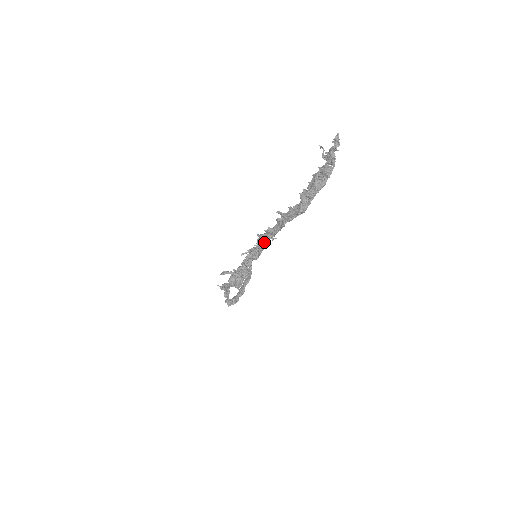
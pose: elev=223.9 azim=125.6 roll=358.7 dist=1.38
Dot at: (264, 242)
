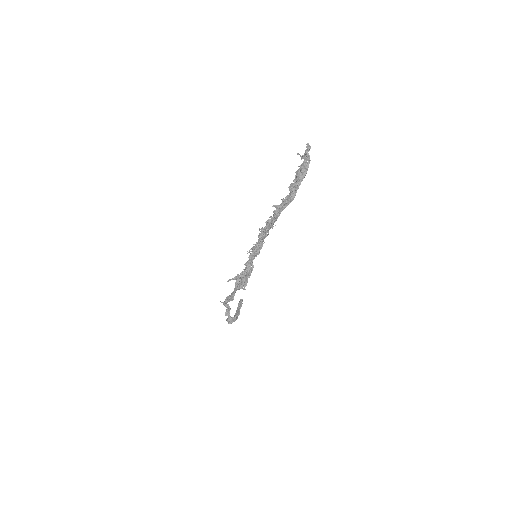
Dot at: (264, 235)
